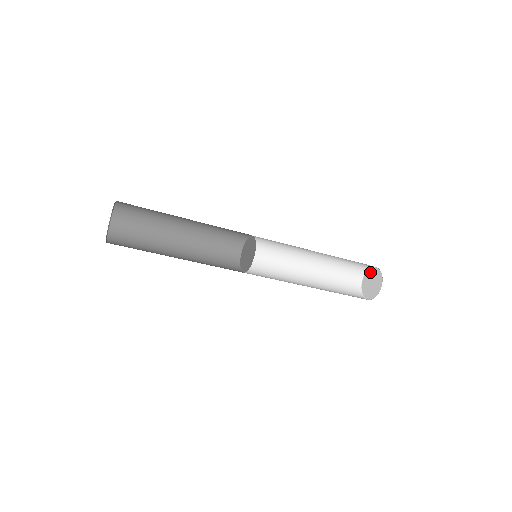
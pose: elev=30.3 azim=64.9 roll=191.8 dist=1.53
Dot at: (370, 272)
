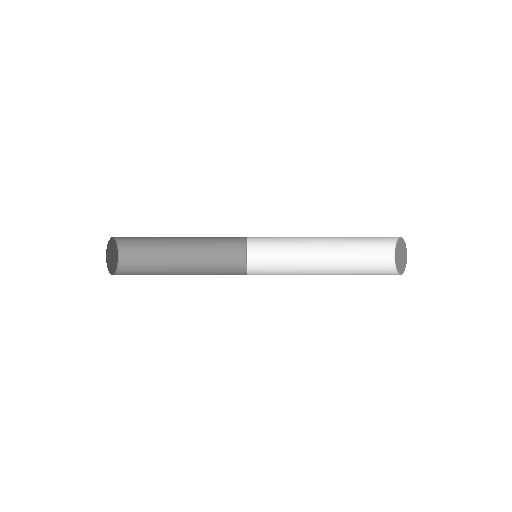
Dot at: (397, 245)
